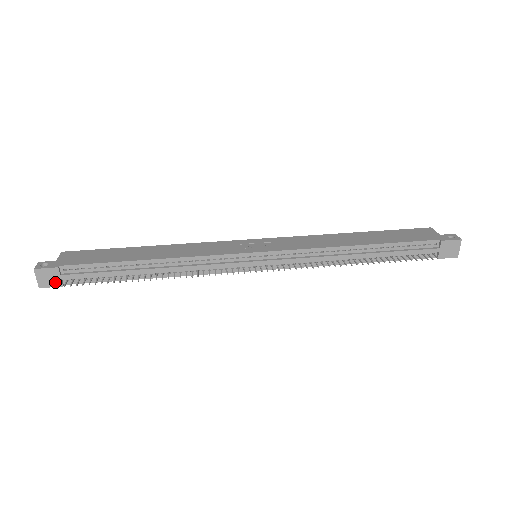
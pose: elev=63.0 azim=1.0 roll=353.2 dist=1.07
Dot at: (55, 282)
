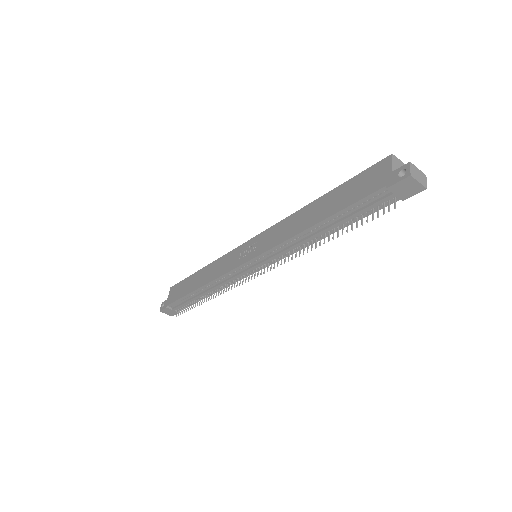
Dot at: (174, 312)
